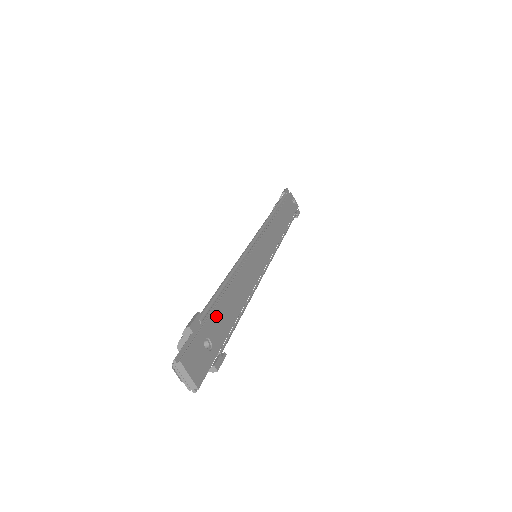
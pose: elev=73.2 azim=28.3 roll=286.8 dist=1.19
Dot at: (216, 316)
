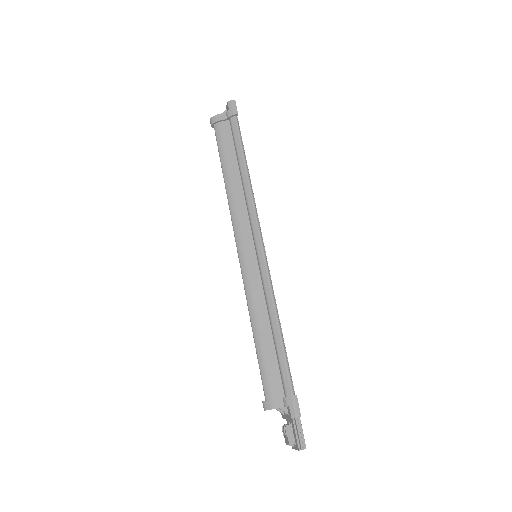
Dot at: occluded
